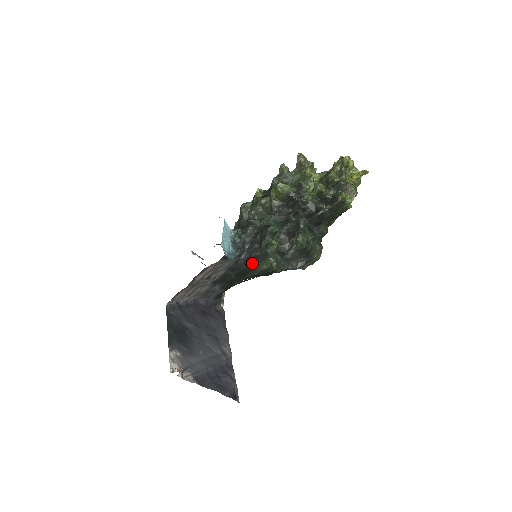
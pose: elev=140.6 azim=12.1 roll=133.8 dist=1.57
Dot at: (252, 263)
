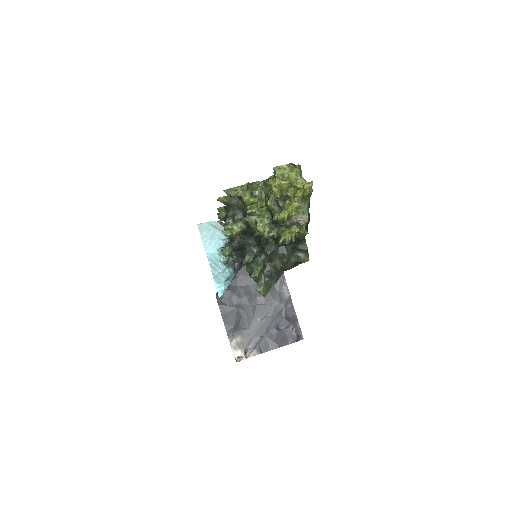
Dot at: occluded
